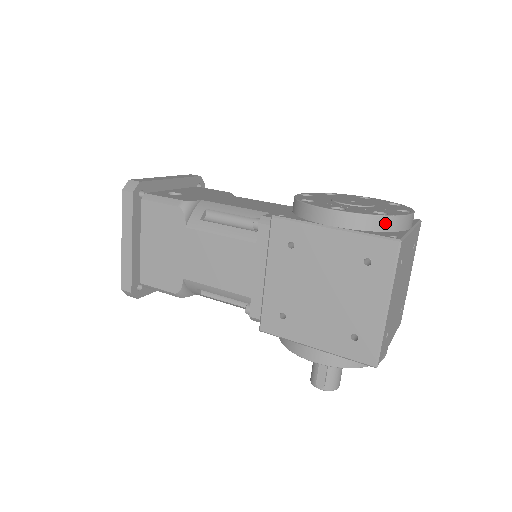
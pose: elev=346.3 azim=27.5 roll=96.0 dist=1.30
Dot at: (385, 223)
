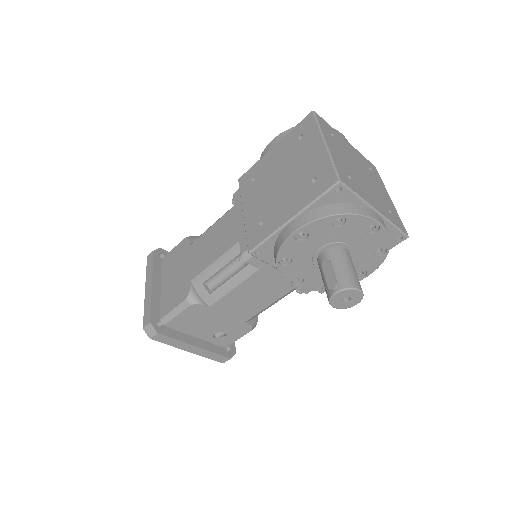
Dot at: occluded
